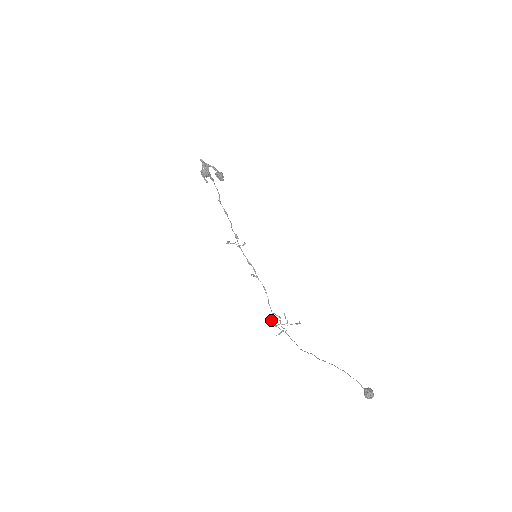
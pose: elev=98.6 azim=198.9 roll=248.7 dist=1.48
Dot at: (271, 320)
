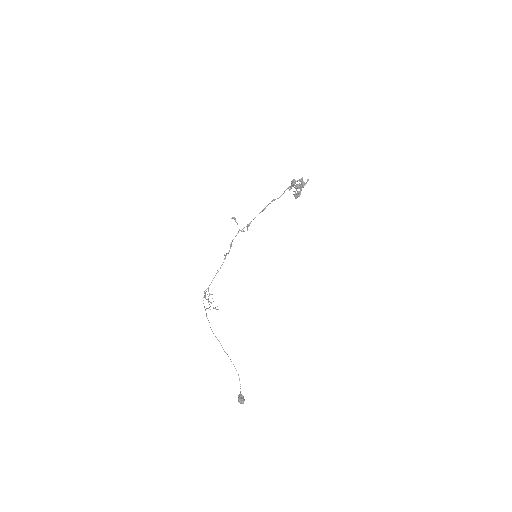
Dot at: (209, 294)
